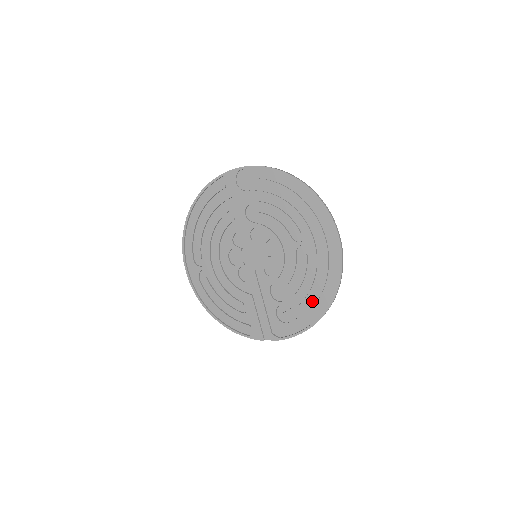
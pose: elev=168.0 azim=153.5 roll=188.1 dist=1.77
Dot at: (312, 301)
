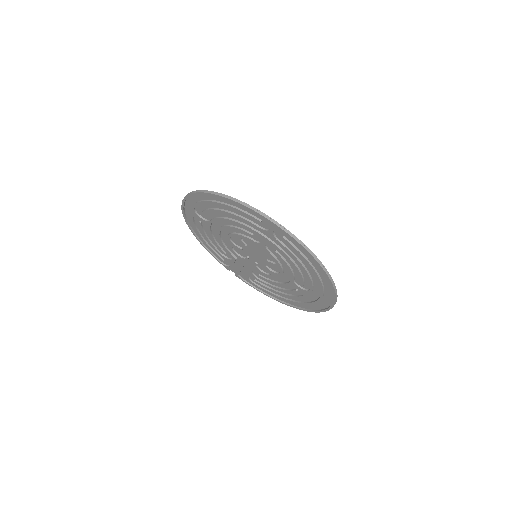
Dot at: (281, 295)
